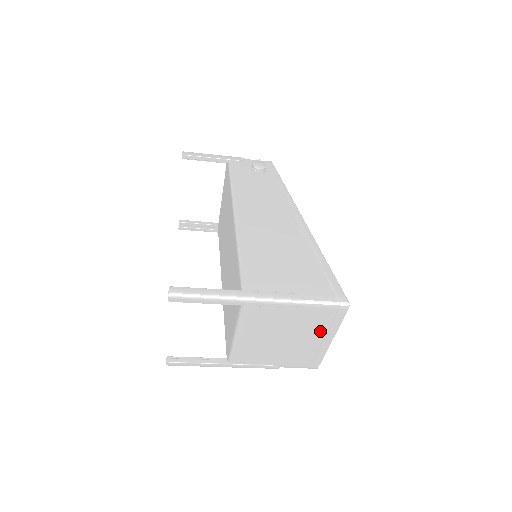
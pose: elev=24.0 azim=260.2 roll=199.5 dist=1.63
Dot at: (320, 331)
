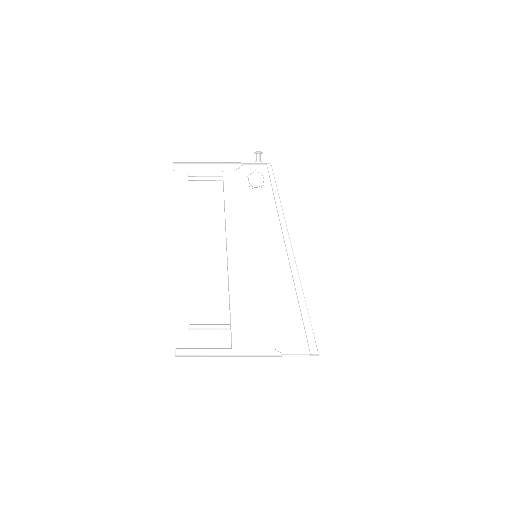
Dot at: occluded
